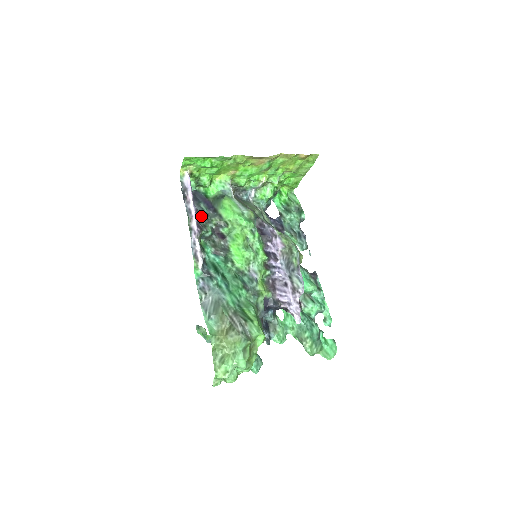
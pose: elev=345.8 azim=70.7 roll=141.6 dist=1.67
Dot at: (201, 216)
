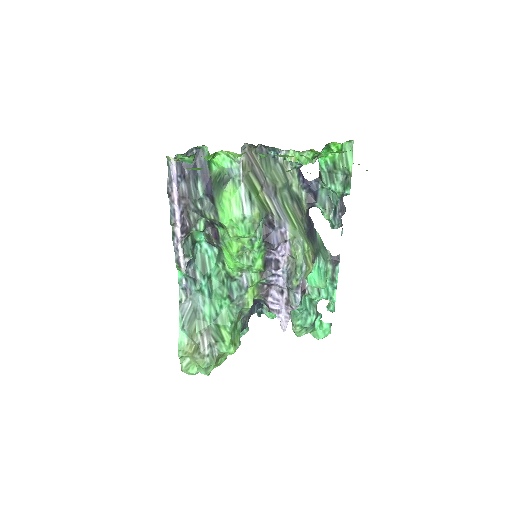
Dot at: (194, 205)
